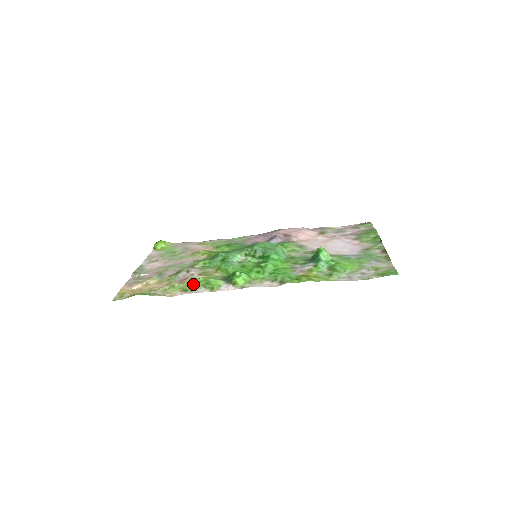
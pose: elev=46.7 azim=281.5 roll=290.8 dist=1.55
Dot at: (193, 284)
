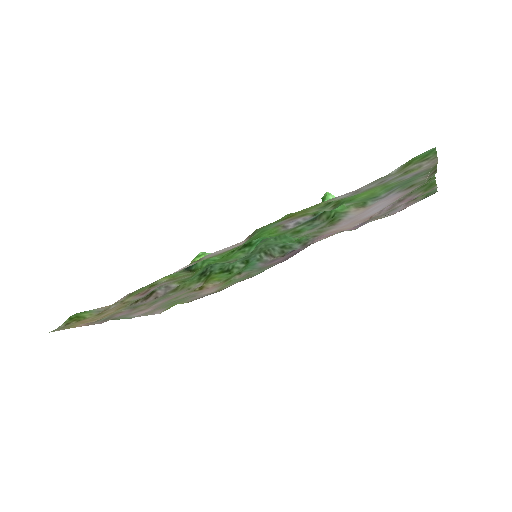
Dot at: (146, 287)
